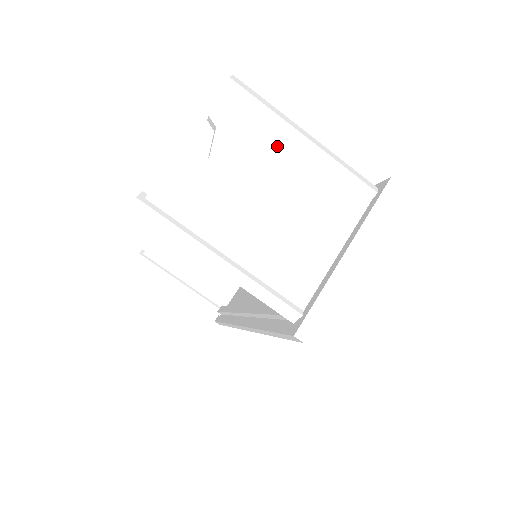
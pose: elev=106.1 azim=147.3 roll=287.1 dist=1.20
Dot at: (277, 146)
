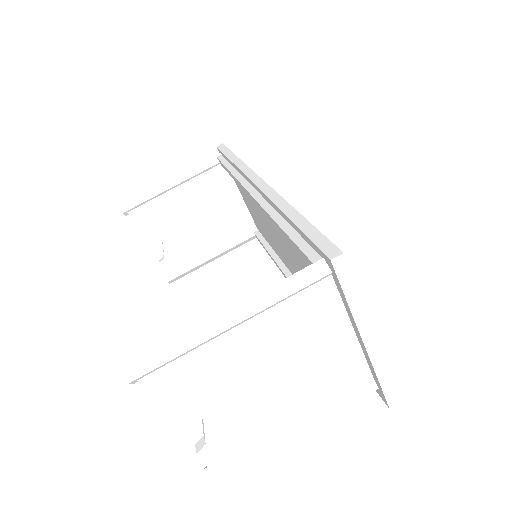
Dot at: (224, 355)
